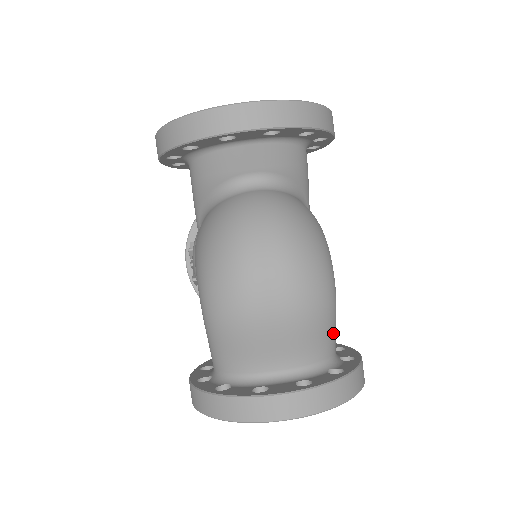
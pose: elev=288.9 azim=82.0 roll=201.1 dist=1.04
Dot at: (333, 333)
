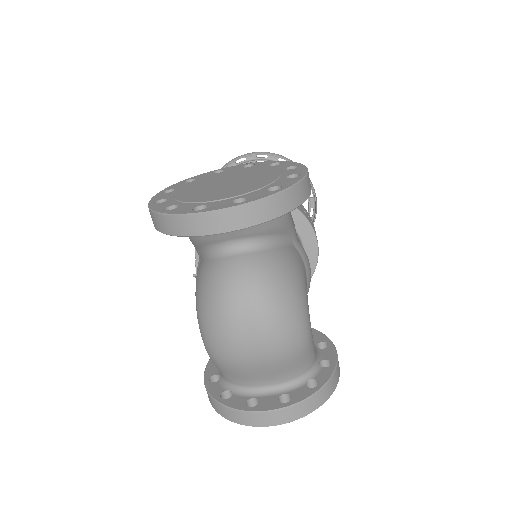
Dot at: (310, 355)
